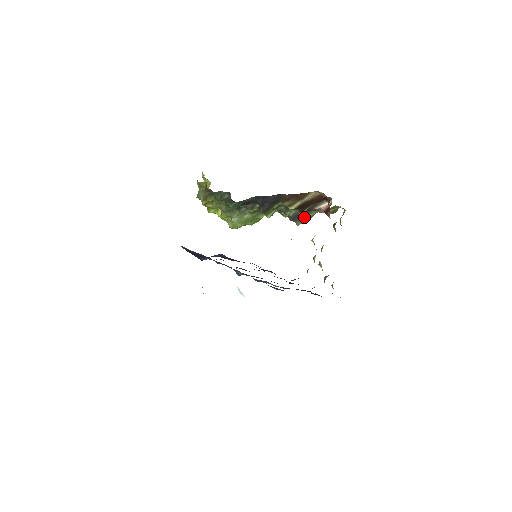
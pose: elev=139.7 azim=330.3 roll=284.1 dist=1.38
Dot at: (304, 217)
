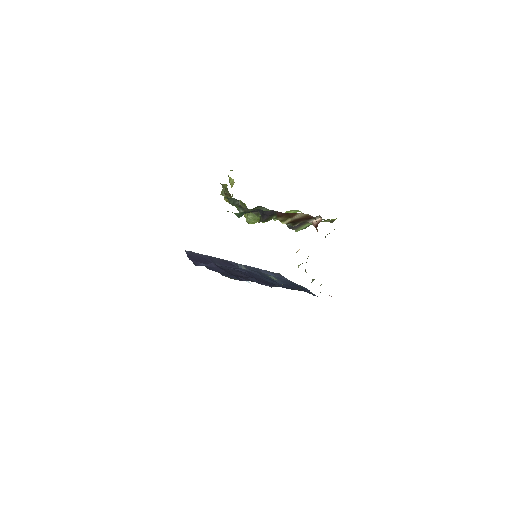
Dot at: (301, 226)
